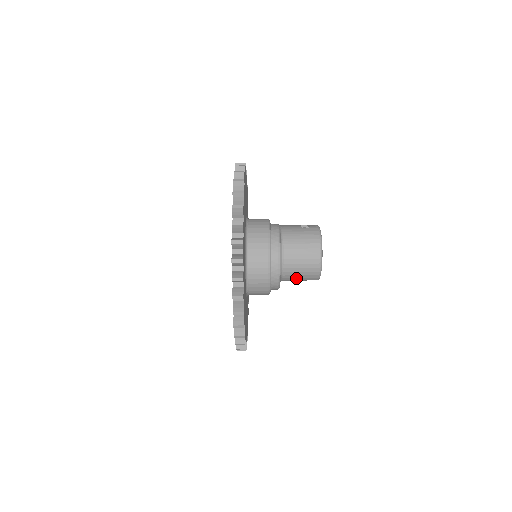
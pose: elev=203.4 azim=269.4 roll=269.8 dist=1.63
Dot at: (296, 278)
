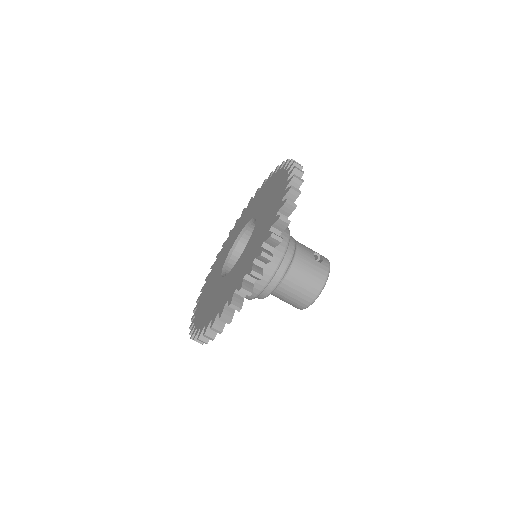
Dot at: (280, 299)
